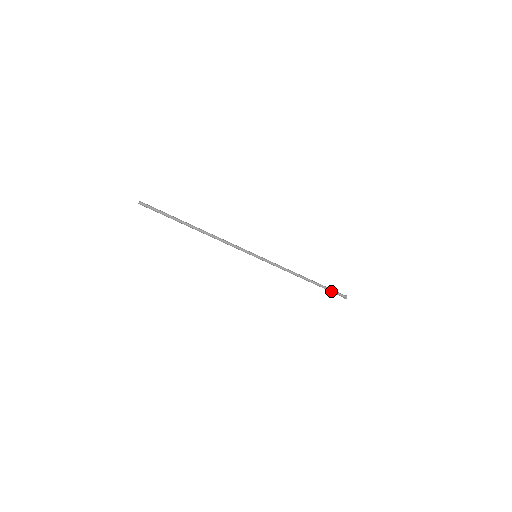
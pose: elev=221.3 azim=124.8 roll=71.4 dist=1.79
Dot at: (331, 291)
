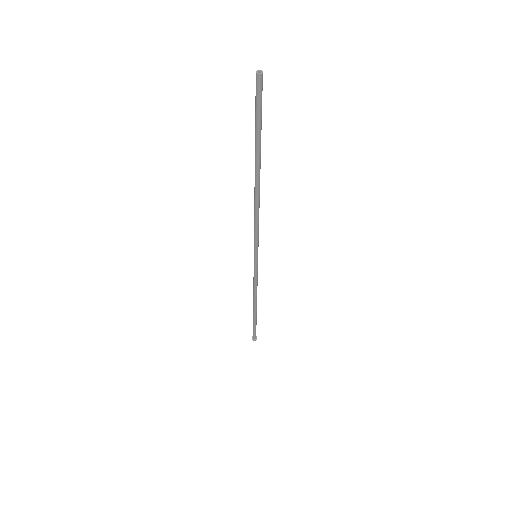
Dot at: (254, 328)
